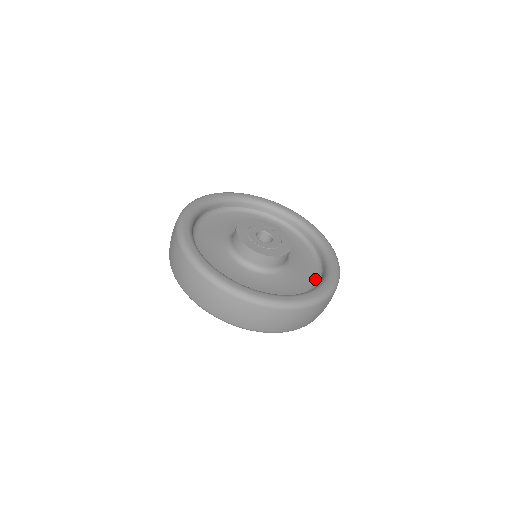
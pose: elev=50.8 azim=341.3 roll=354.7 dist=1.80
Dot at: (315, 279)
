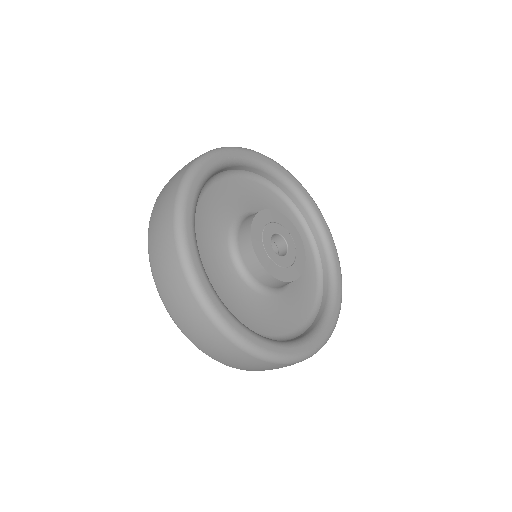
Dot at: (293, 330)
